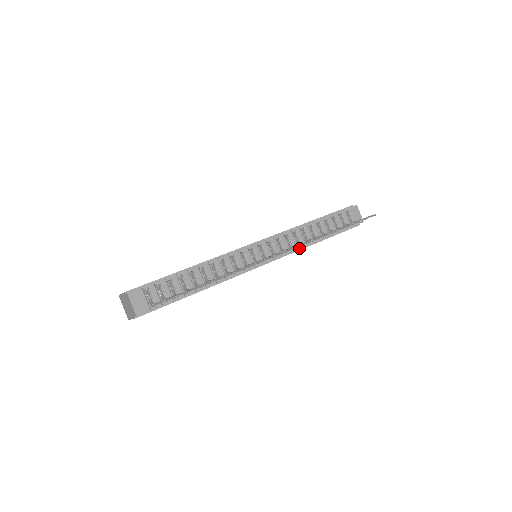
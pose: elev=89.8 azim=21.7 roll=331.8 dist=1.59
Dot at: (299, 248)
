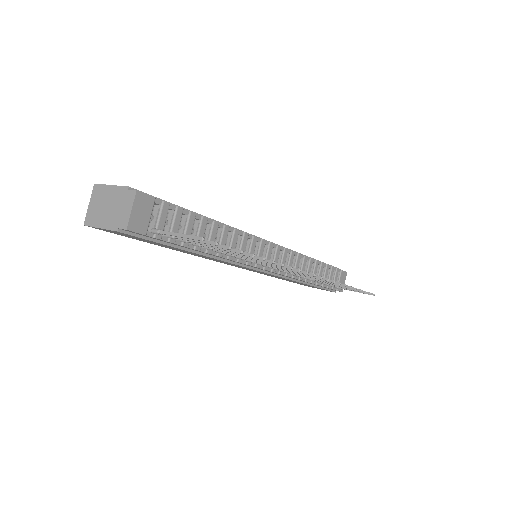
Dot at: (296, 278)
